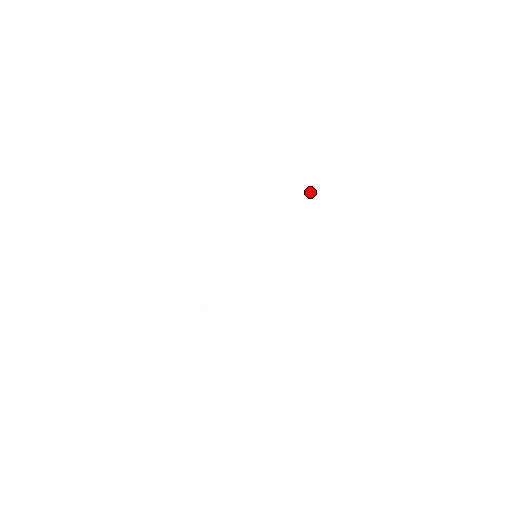
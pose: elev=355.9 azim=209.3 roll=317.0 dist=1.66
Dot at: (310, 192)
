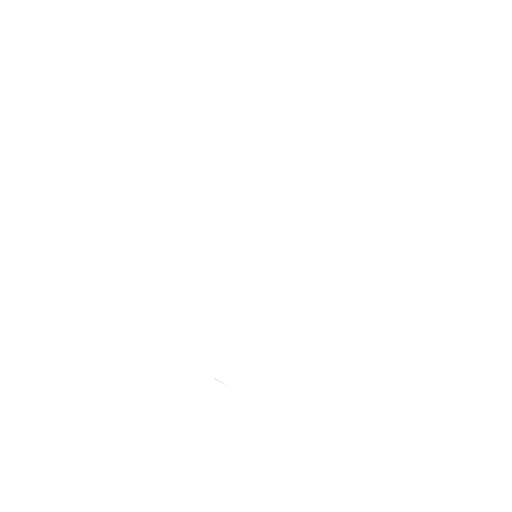
Dot at: (273, 158)
